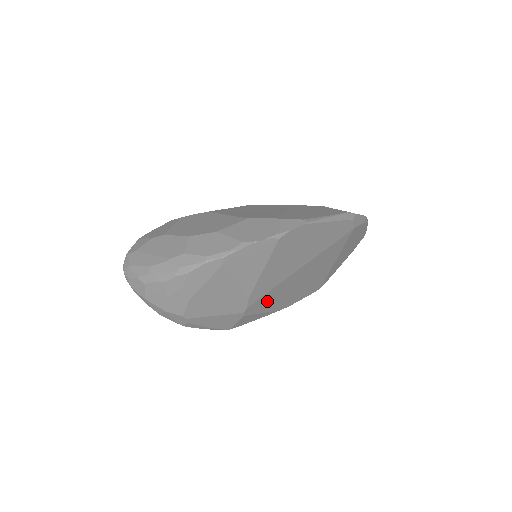
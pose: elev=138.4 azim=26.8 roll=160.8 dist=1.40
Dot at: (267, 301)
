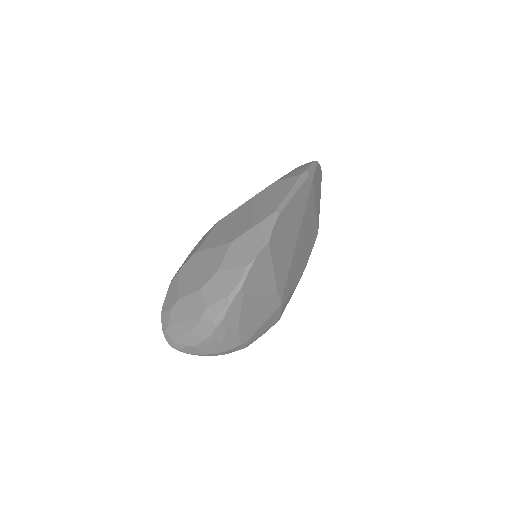
Dot at: (290, 282)
